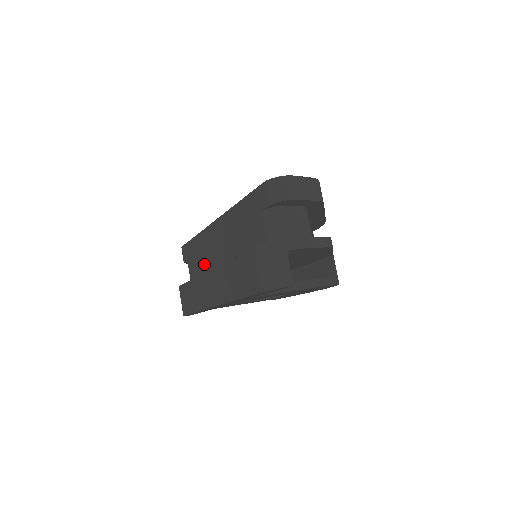
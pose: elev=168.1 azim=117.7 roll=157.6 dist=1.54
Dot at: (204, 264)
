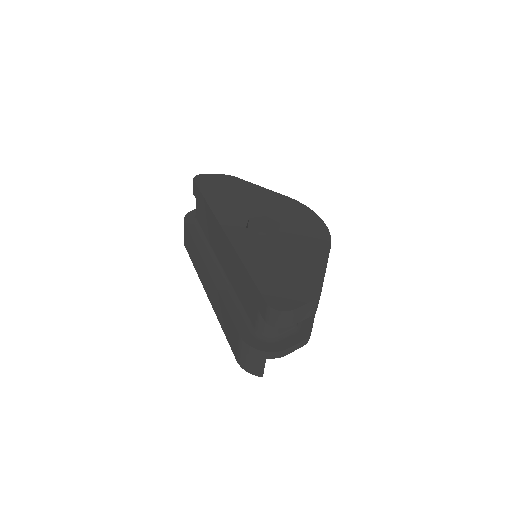
Dot at: (209, 235)
